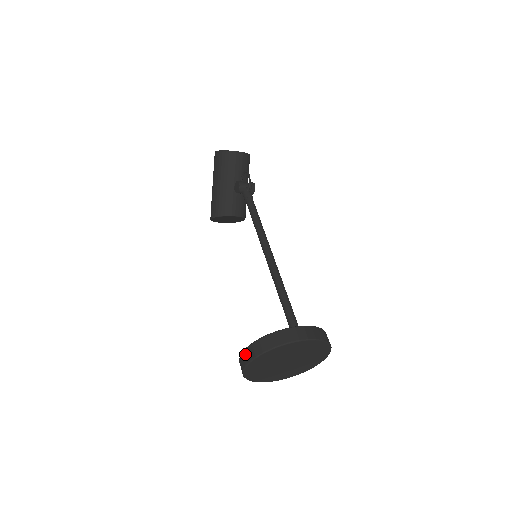
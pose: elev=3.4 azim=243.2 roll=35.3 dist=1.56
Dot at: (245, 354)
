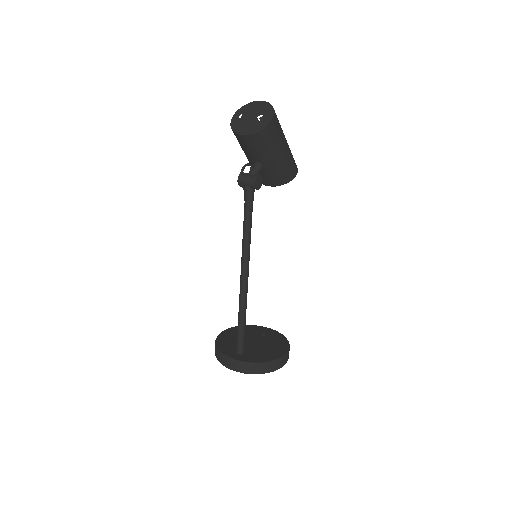
Dot at: occluded
